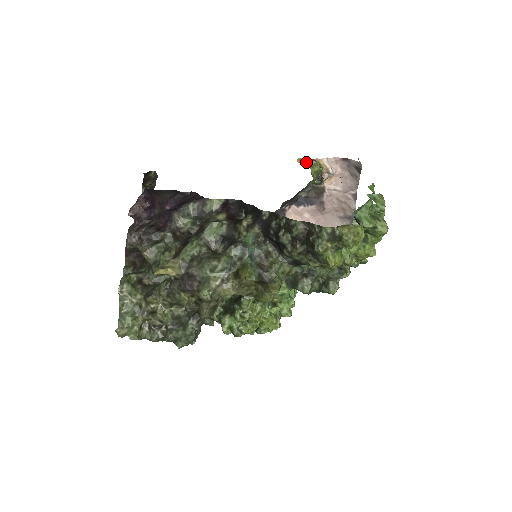
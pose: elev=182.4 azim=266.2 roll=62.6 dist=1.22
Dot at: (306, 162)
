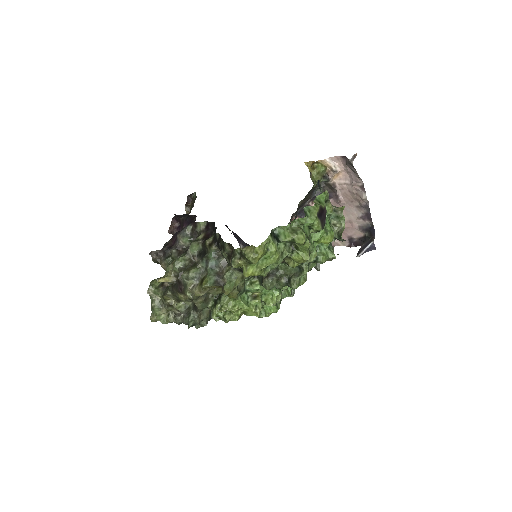
Dot at: (312, 164)
